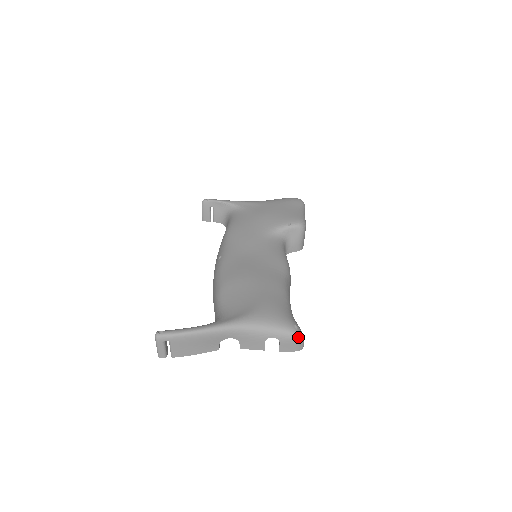
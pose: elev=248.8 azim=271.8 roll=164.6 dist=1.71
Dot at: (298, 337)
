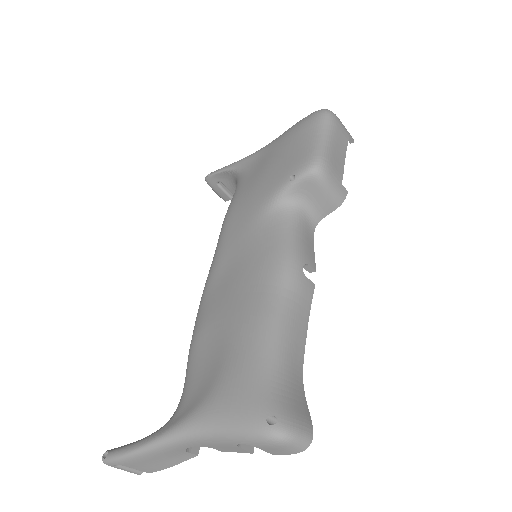
Dot at: (278, 440)
